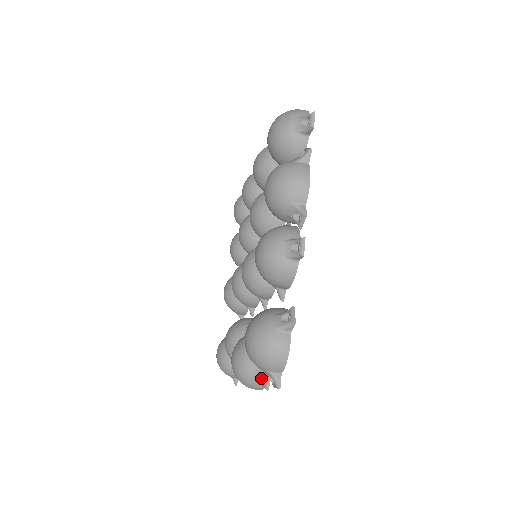
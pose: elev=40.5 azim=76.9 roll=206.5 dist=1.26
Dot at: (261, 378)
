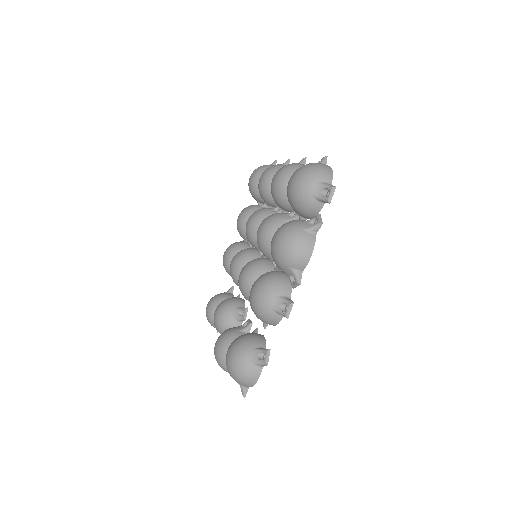
Dot at: occluded
